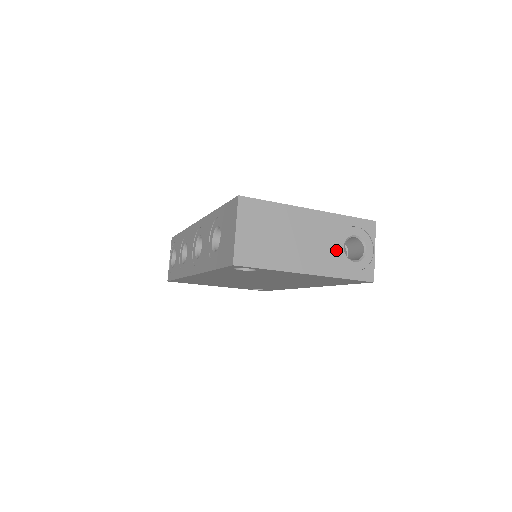
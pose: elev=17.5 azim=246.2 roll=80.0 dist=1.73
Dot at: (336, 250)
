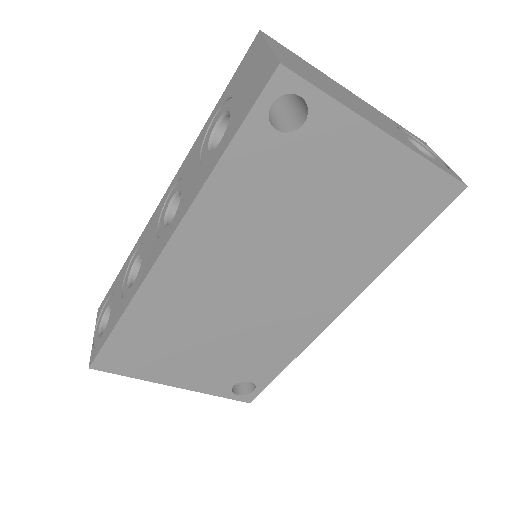
Dot at: (403, 136)
